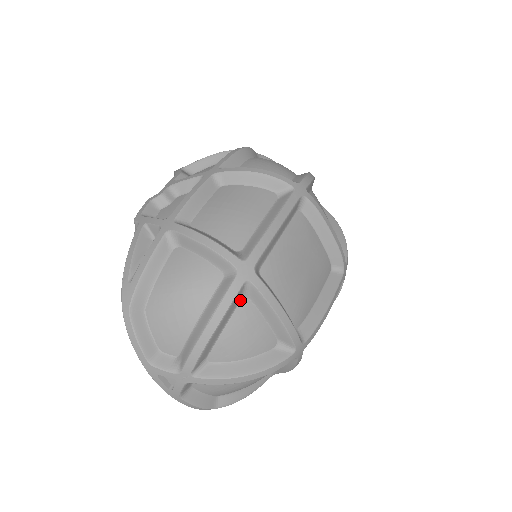
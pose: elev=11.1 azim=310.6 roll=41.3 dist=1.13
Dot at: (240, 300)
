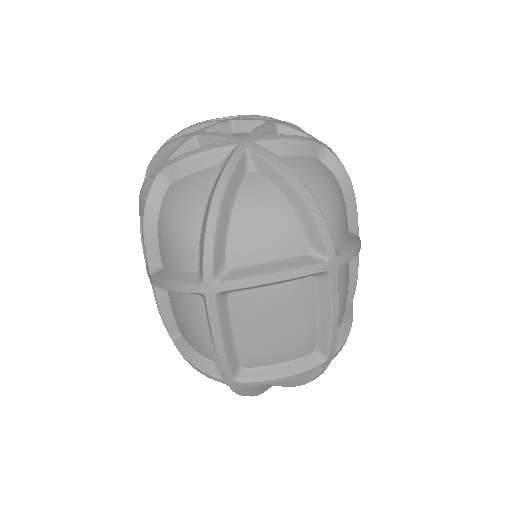
Dot at: occluded
